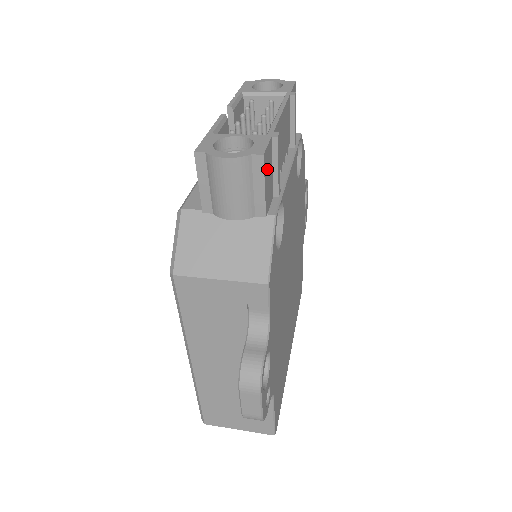
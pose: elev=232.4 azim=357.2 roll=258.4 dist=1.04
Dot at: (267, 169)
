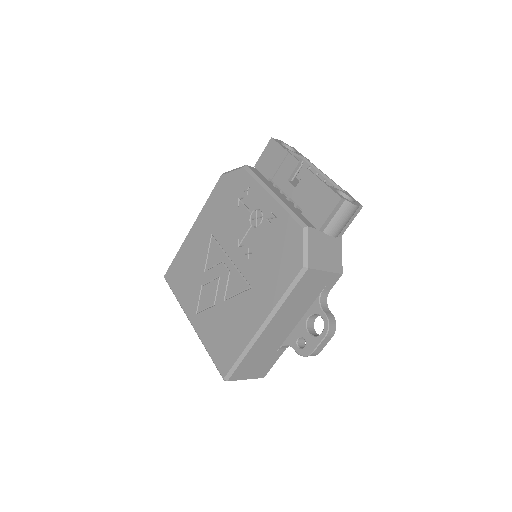
Dot at: occluded
